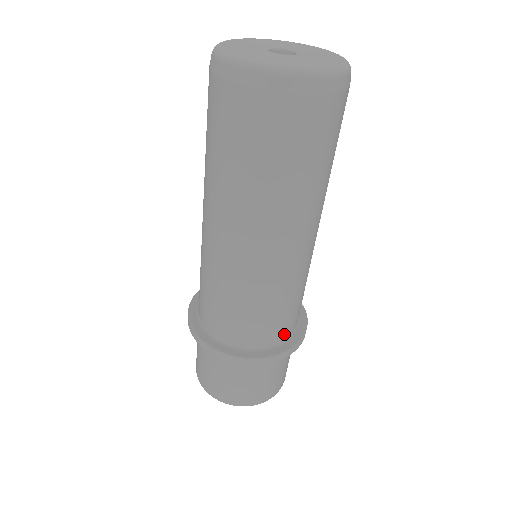
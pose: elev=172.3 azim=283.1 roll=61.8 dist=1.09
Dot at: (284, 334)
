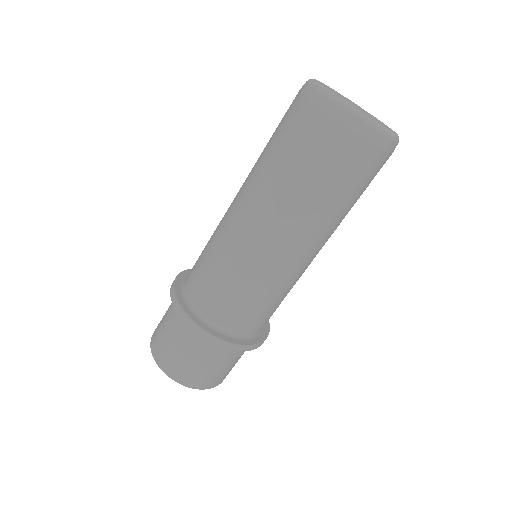
Dot at: occluded
